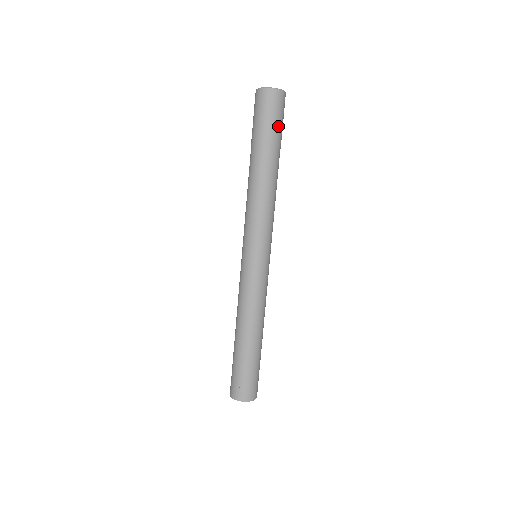
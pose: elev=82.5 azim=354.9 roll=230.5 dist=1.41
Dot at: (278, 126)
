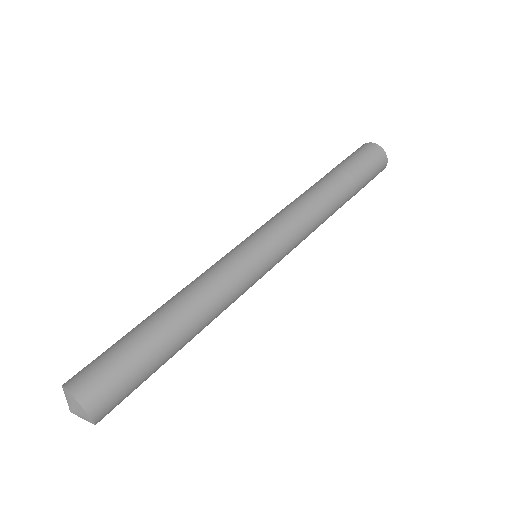
Dot at: (367, 180)
